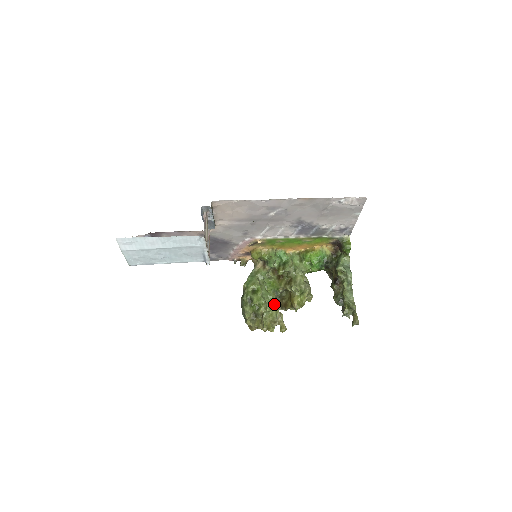
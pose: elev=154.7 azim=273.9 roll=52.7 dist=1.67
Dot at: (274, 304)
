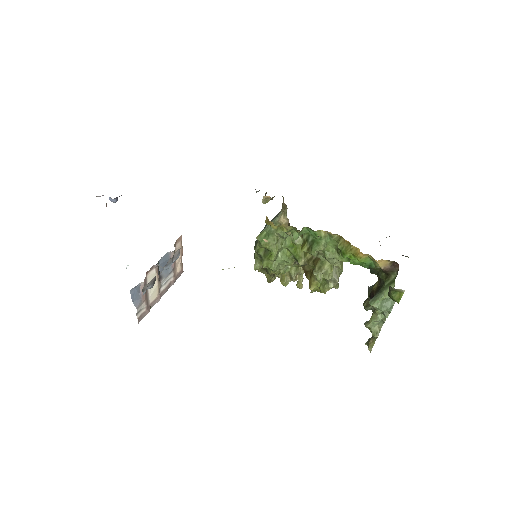
Dot at: (294, 264)
